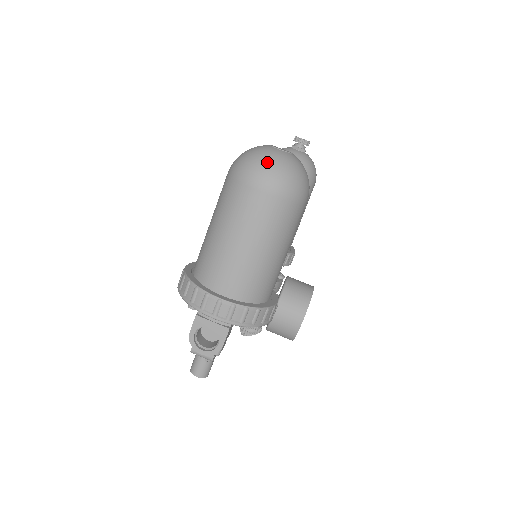
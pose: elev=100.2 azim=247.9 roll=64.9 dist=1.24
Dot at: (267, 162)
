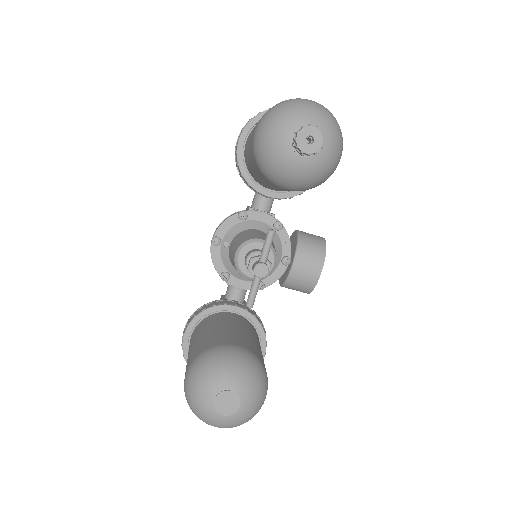
Dot at: (212, 425)
